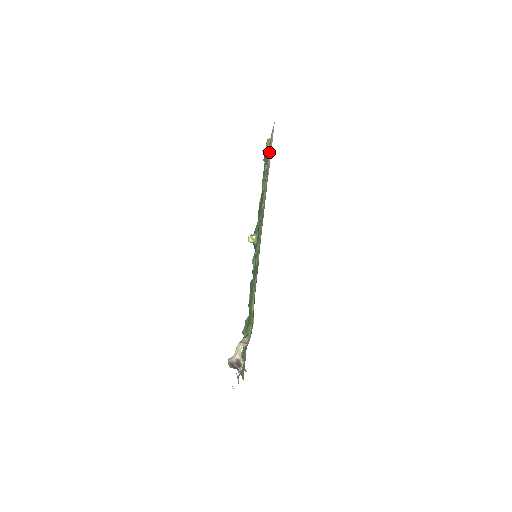
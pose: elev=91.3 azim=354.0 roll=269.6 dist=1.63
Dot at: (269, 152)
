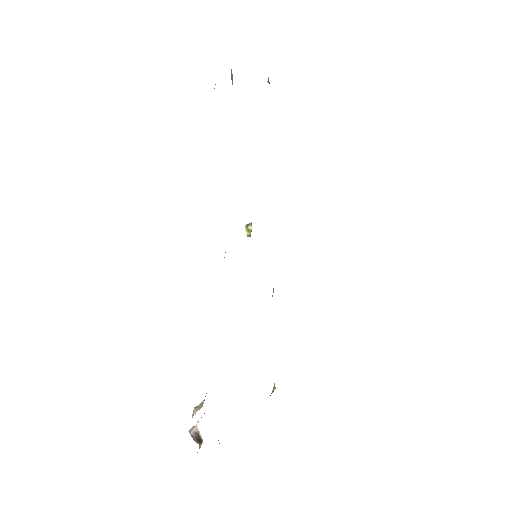
Dot at: occluded
